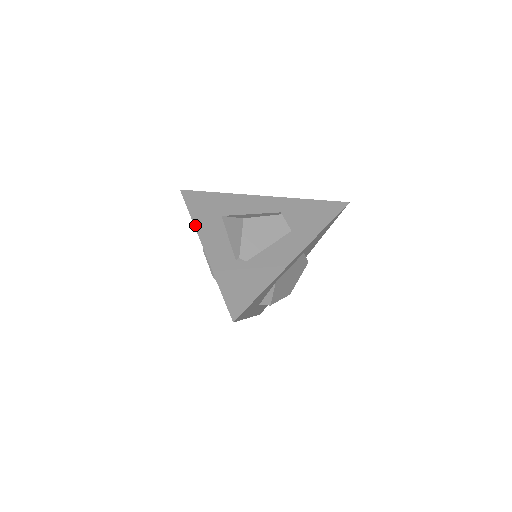
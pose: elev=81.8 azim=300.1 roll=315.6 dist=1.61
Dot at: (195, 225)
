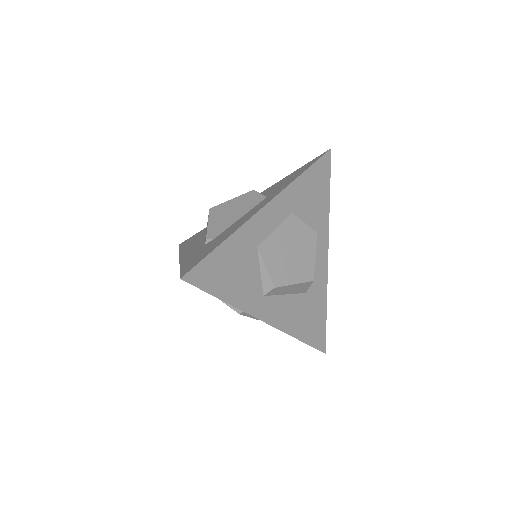
Dot at: occluded
